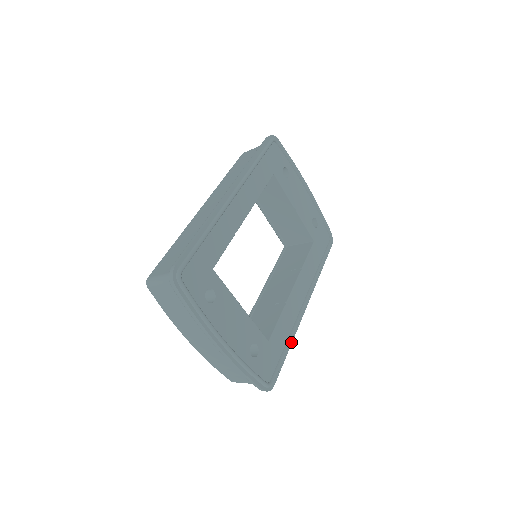
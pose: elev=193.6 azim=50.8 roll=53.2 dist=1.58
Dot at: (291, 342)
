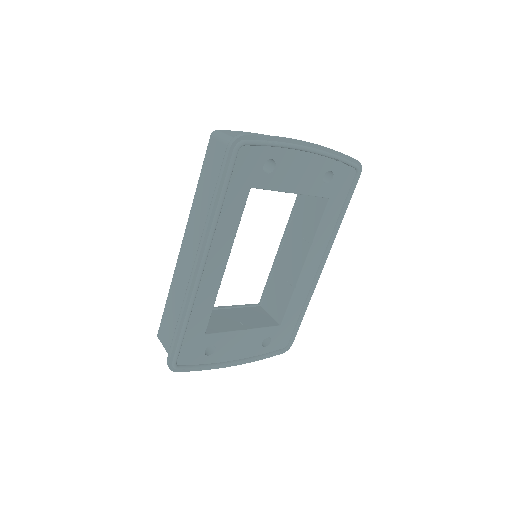
Dot at: (307, 306)
